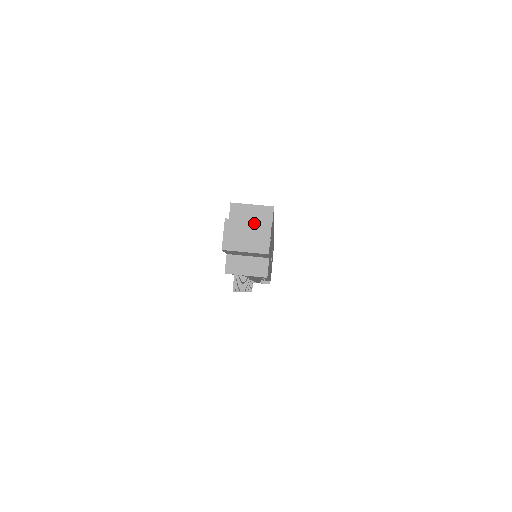
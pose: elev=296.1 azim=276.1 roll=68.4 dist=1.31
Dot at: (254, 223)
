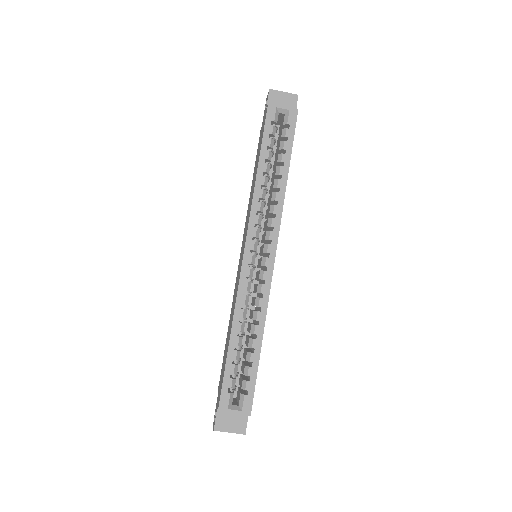
Dot at: occluded
